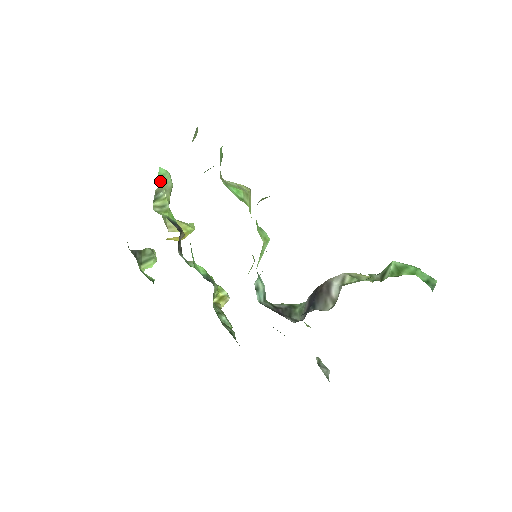
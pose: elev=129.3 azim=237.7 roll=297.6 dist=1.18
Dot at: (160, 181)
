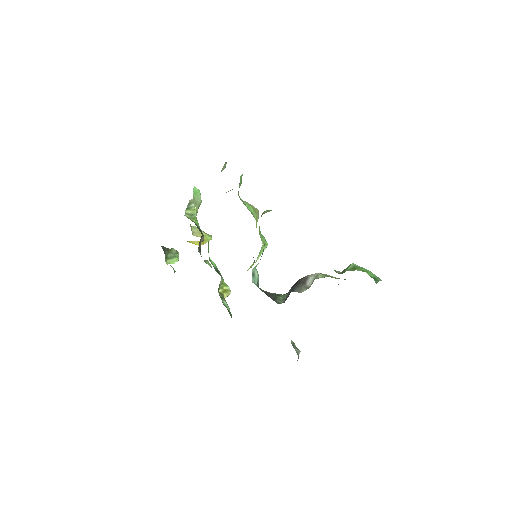
Dot at: (193, 196)
